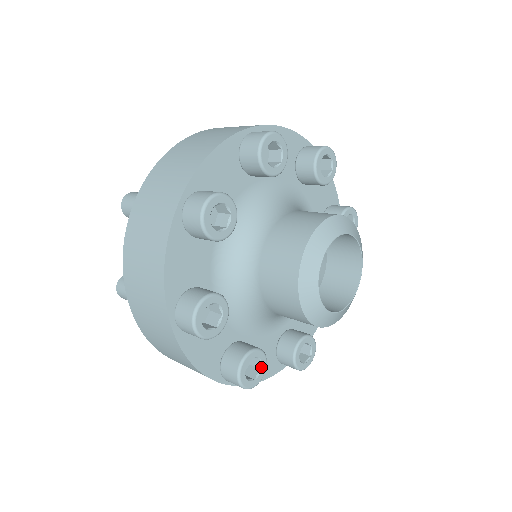
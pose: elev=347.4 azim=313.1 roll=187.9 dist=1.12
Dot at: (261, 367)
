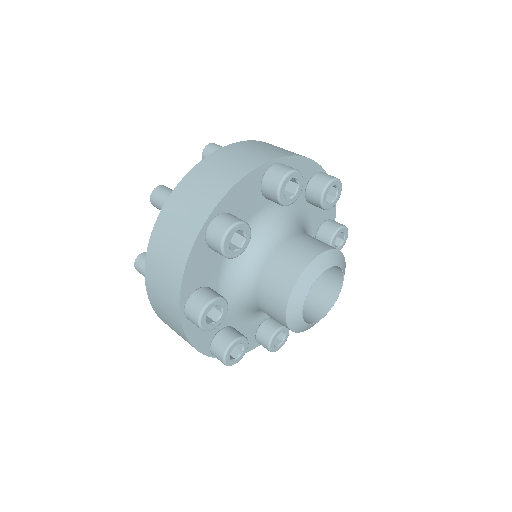
Dot at: (285, 333)
